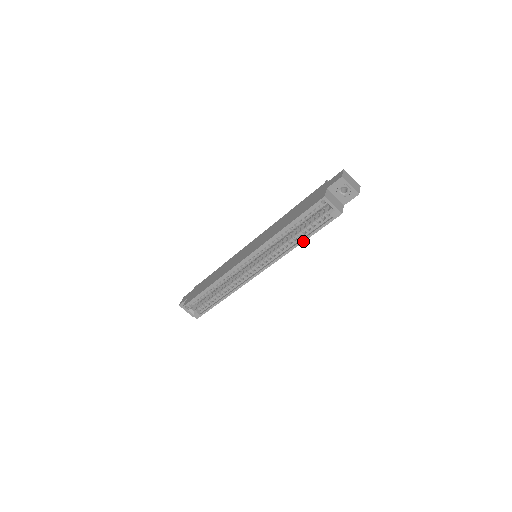
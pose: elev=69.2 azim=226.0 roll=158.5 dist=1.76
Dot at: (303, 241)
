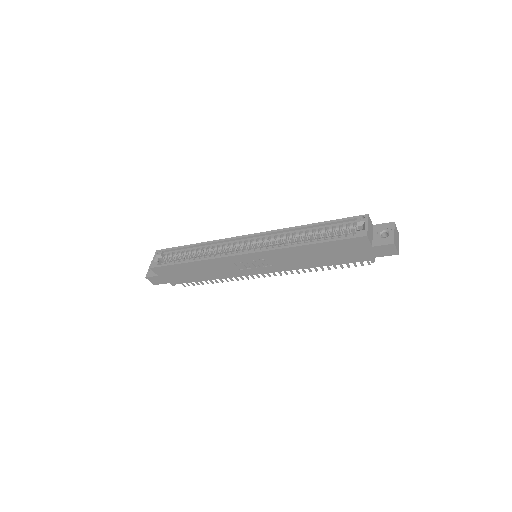
Dot at: (311, 243)
